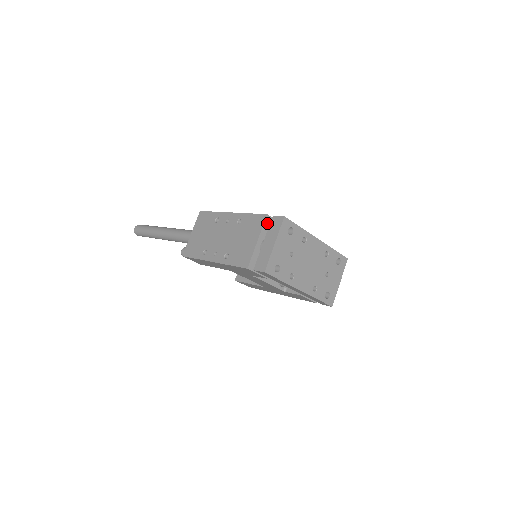
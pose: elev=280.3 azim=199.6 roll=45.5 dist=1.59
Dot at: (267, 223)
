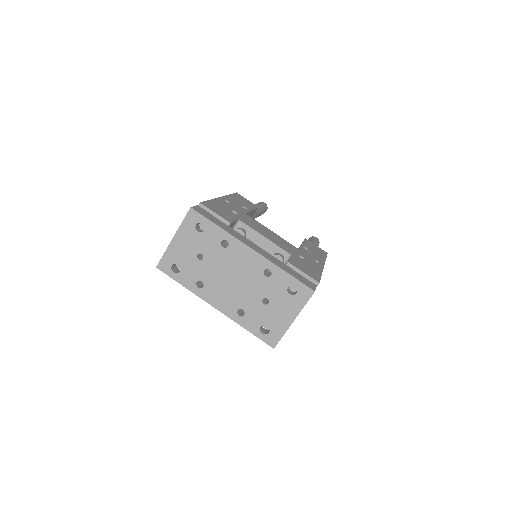
Dot at: occluded
